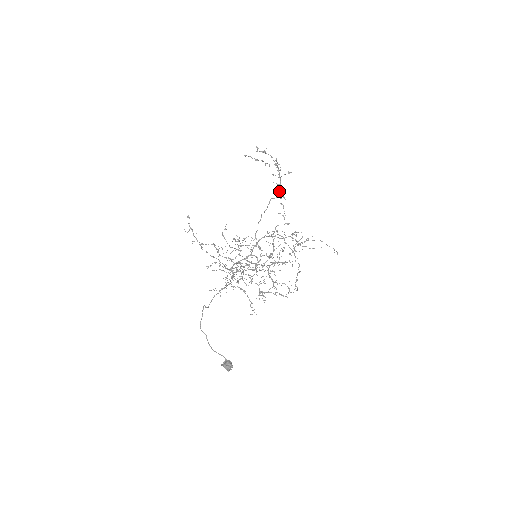
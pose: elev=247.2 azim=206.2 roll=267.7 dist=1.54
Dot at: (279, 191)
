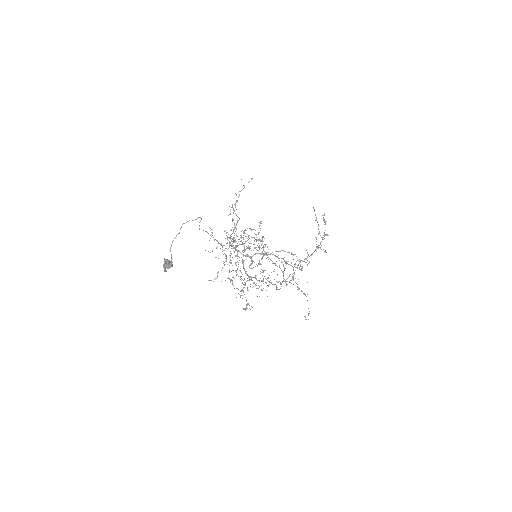
Dot at: (304, 259)
